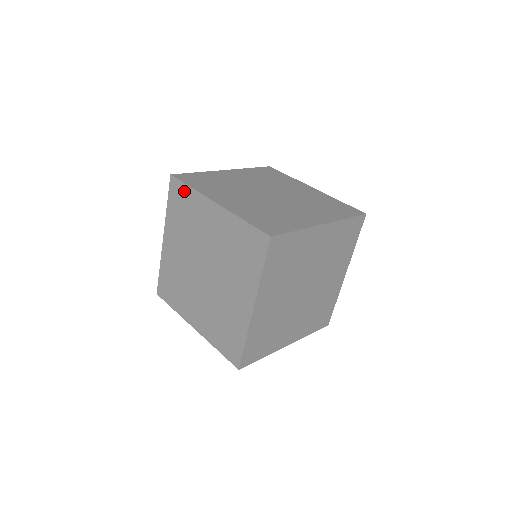
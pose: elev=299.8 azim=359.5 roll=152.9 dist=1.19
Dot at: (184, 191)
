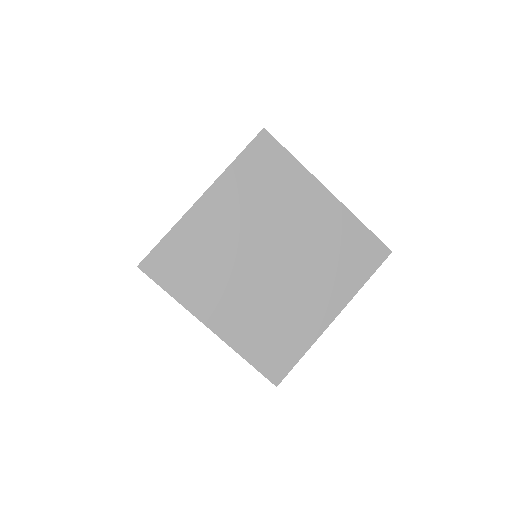
Dot at: occluded
